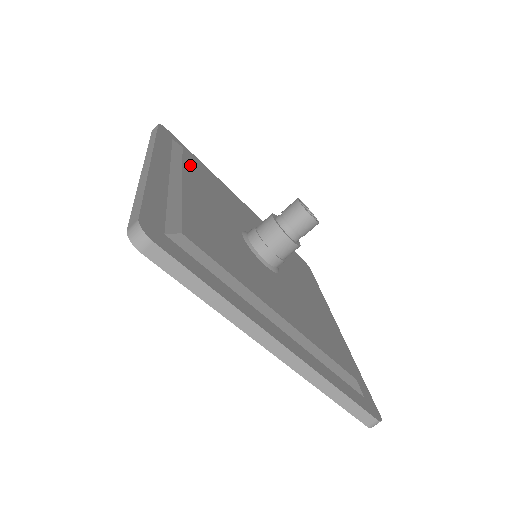
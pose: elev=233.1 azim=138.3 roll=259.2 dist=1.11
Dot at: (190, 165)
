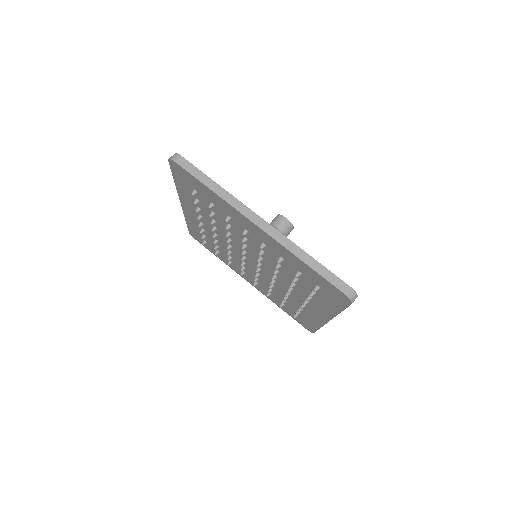
Dot at: occluded
